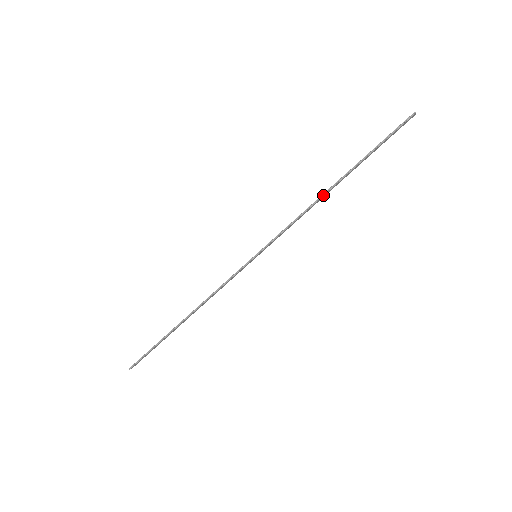
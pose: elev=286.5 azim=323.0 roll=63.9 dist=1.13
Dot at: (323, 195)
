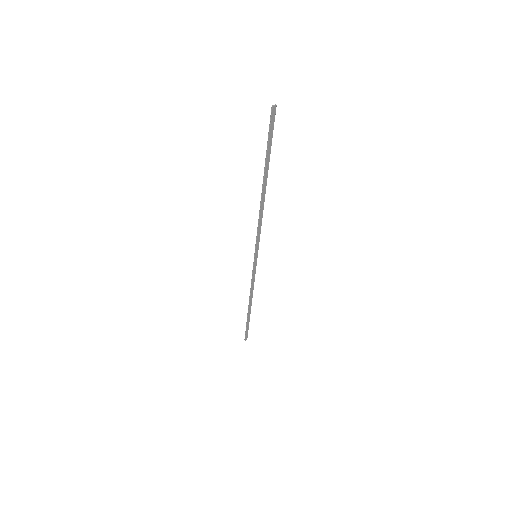
Dot at: (261, 200)
